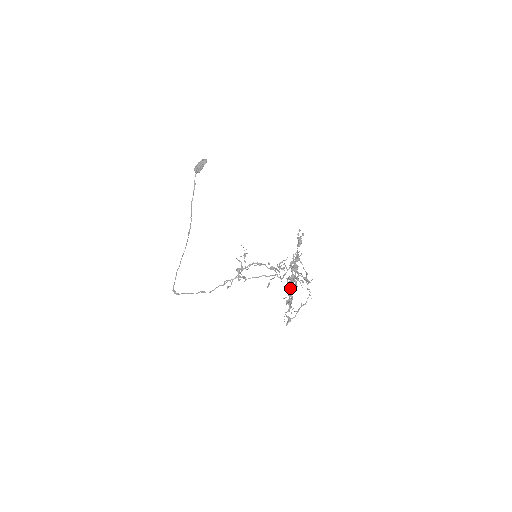
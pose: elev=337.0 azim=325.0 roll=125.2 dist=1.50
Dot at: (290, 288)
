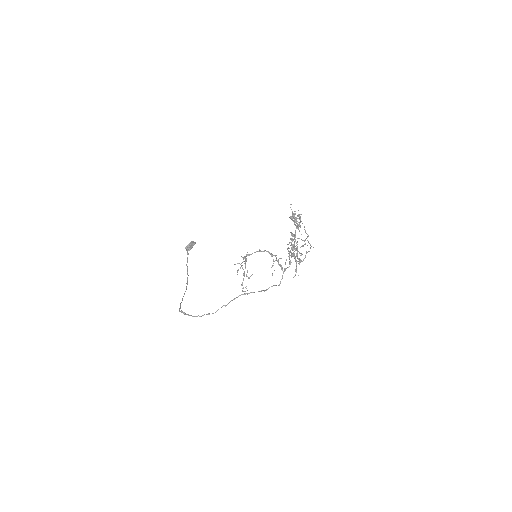
Dot at: occluded
